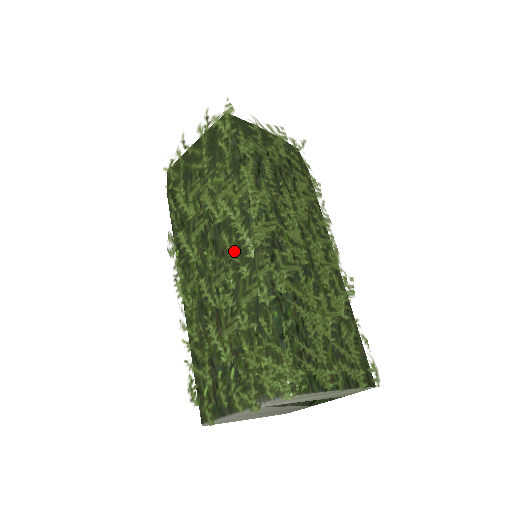
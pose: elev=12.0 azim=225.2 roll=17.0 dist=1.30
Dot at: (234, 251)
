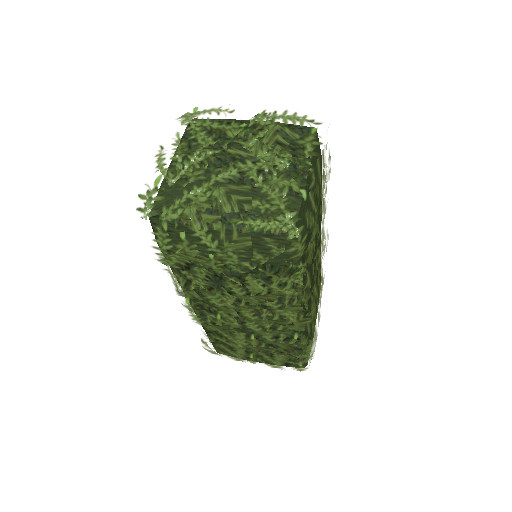
Dot at: occluded
